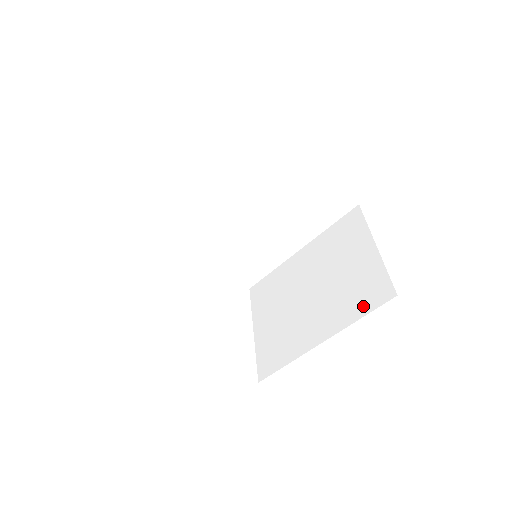
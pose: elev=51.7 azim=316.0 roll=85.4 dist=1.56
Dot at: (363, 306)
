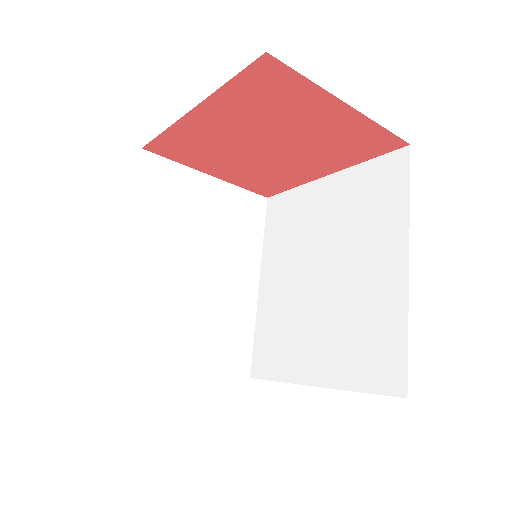
Dot at: occluded
